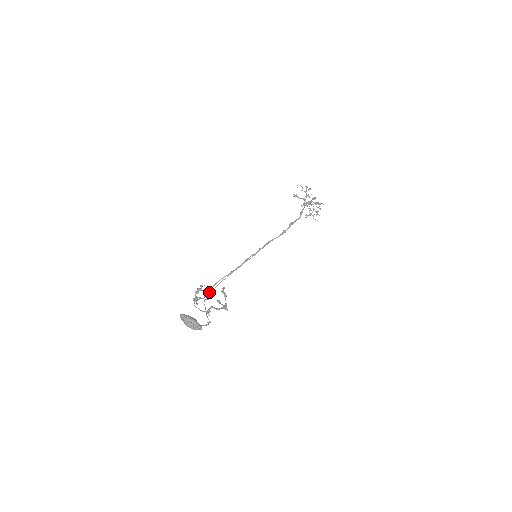
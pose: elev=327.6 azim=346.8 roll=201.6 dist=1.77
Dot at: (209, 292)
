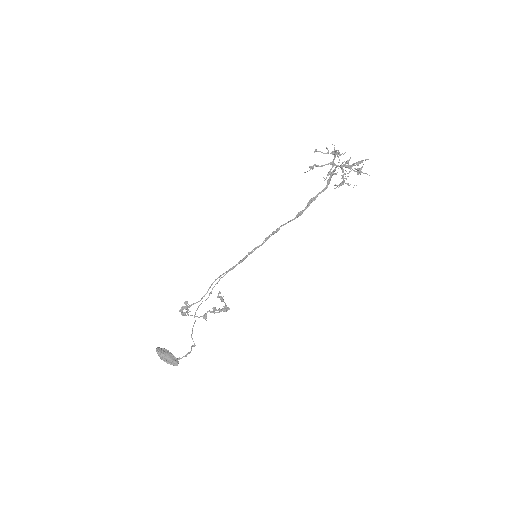
Dot at: occluded
